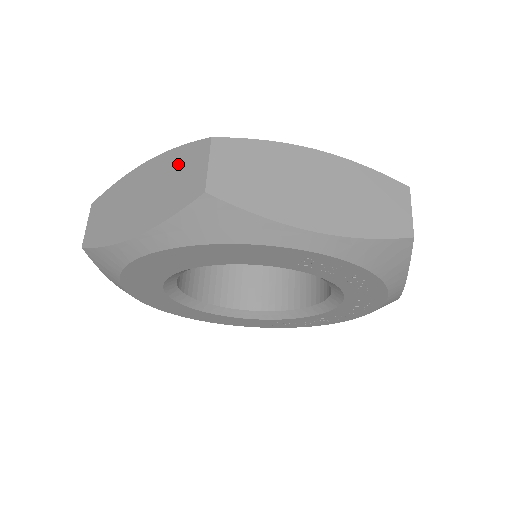
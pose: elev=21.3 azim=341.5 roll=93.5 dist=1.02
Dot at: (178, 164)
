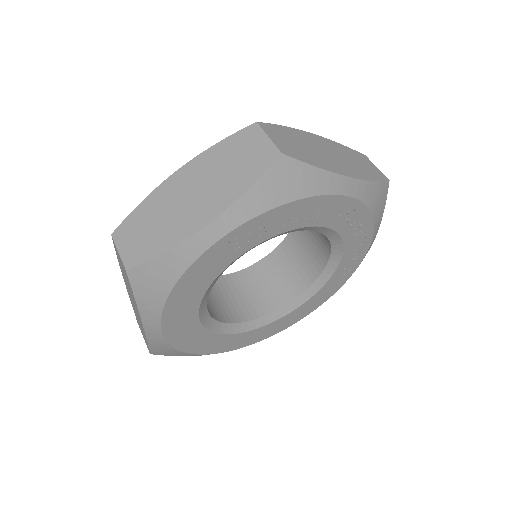
Dot at: (120, 264)
